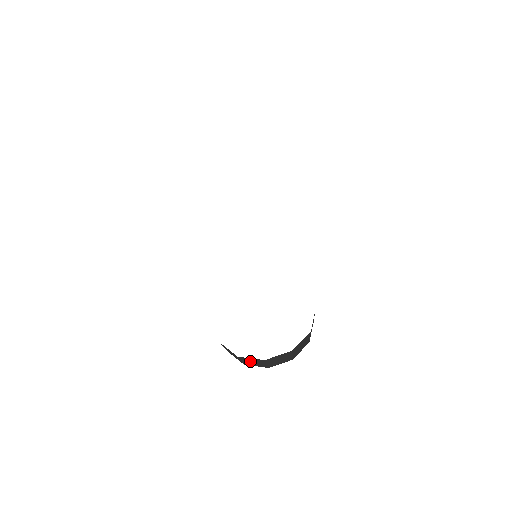
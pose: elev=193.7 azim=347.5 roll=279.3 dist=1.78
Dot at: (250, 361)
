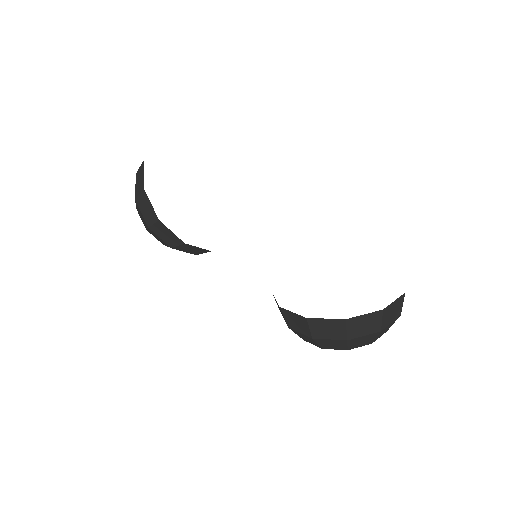
Dot at: (390, 312)
